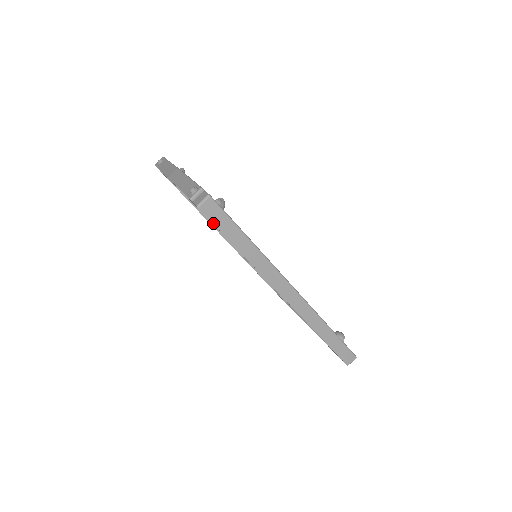
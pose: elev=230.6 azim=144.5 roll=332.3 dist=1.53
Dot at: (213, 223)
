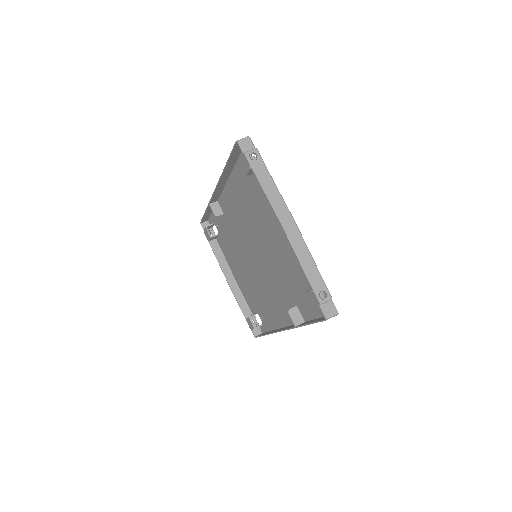
Dot at: occluded
